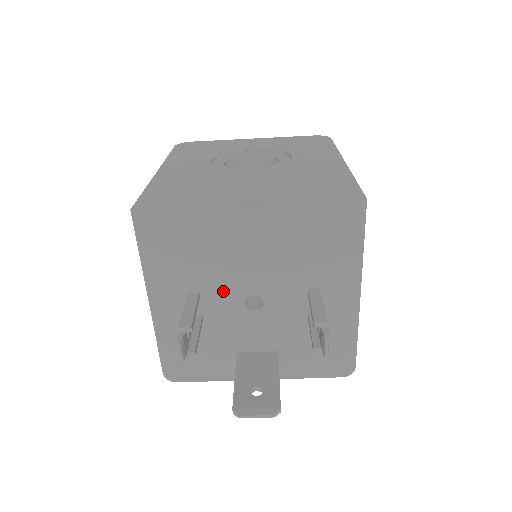
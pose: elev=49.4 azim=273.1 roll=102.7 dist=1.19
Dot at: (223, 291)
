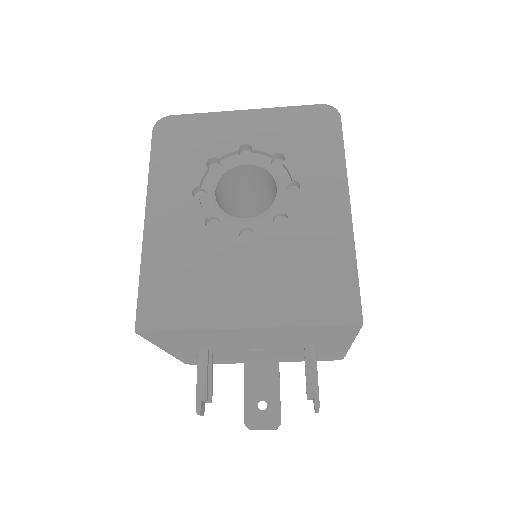
Dot at: (229, 347)
